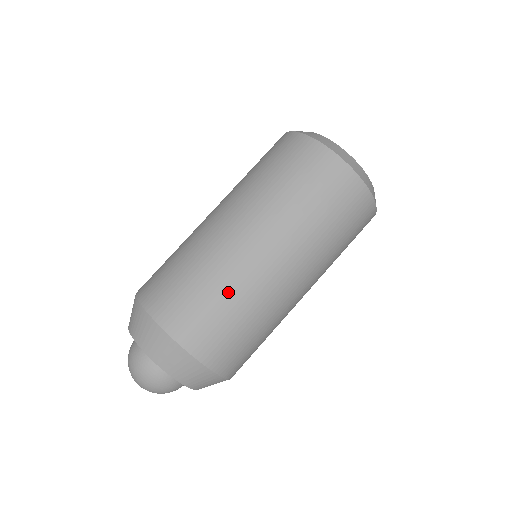
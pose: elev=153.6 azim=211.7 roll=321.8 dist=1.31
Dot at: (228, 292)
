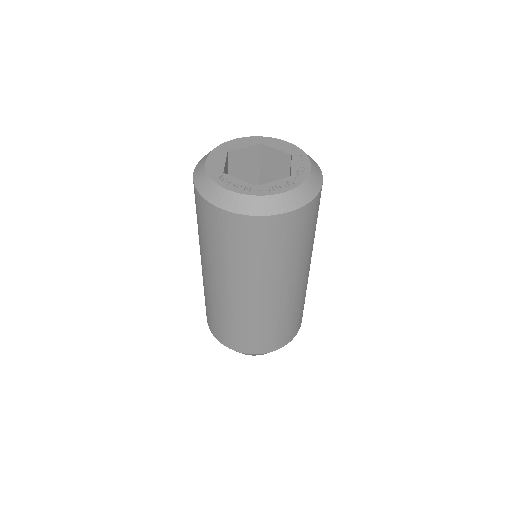
Dot at: (245, 323)
